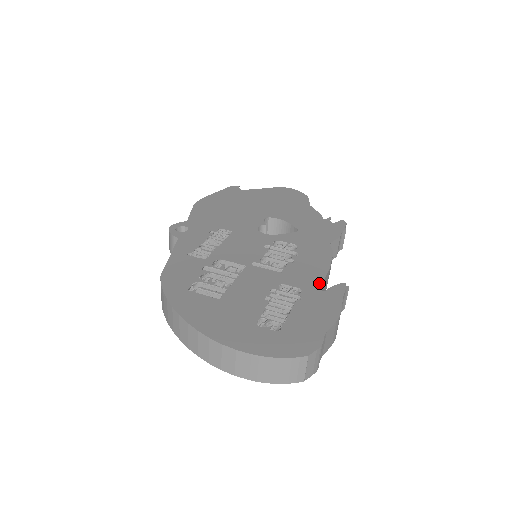
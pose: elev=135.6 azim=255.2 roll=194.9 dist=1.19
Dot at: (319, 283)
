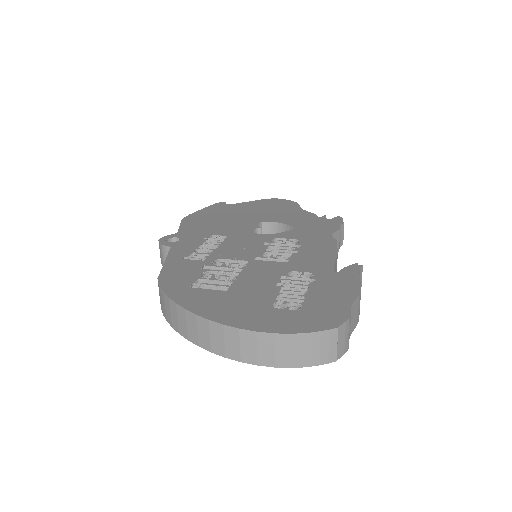
Dot at: (330, 266)
